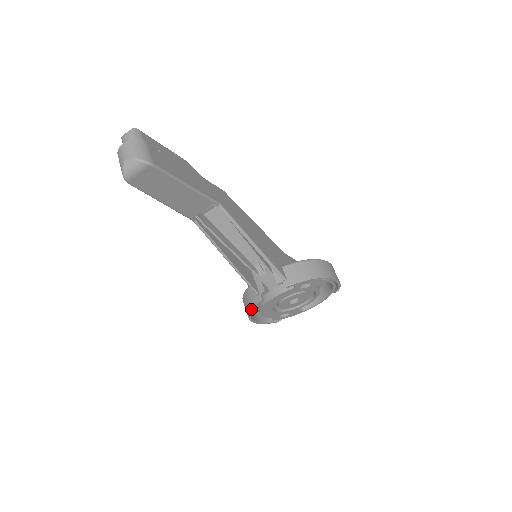
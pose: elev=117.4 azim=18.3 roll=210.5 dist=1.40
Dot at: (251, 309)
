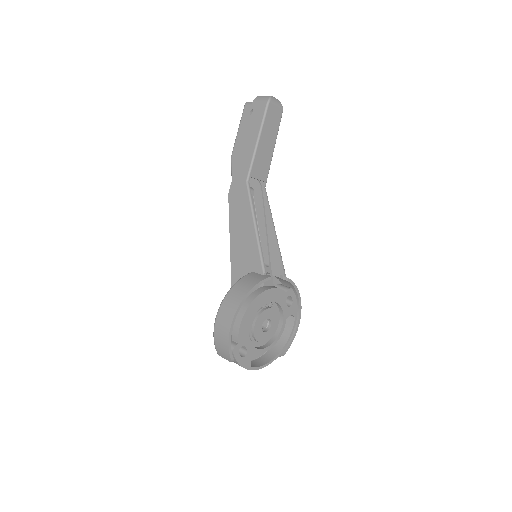
Dot at: (256, 284)
